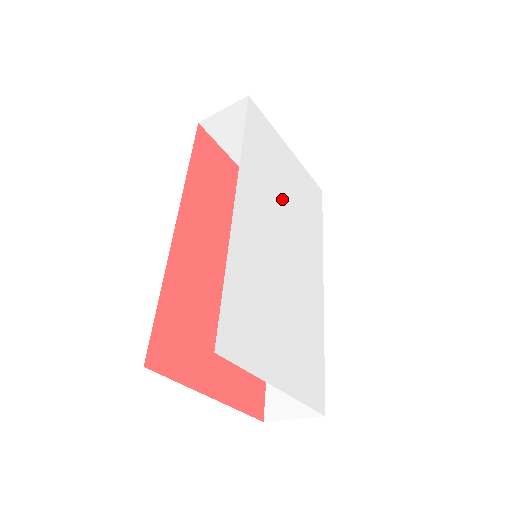
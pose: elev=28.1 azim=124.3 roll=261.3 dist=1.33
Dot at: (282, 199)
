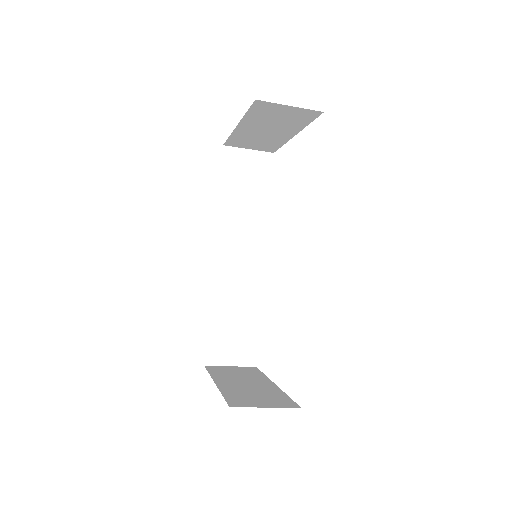
Dot at: occluded
